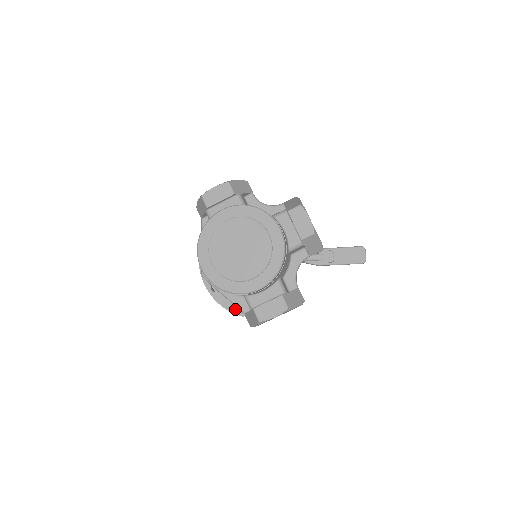
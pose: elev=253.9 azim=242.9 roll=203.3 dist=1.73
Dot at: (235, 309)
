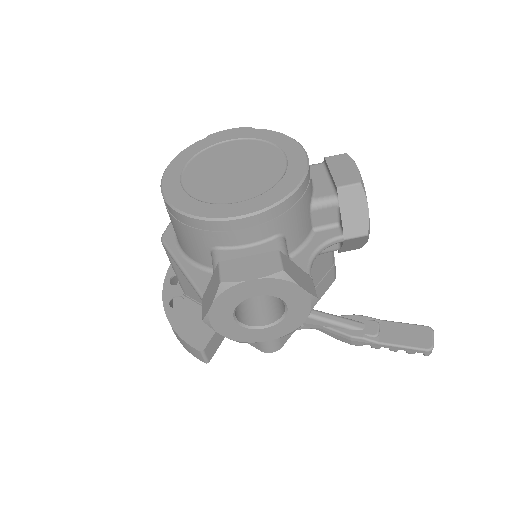
Dot at: (192, 337)
